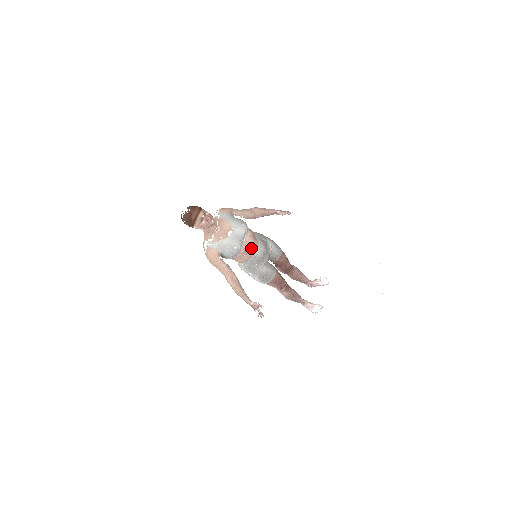
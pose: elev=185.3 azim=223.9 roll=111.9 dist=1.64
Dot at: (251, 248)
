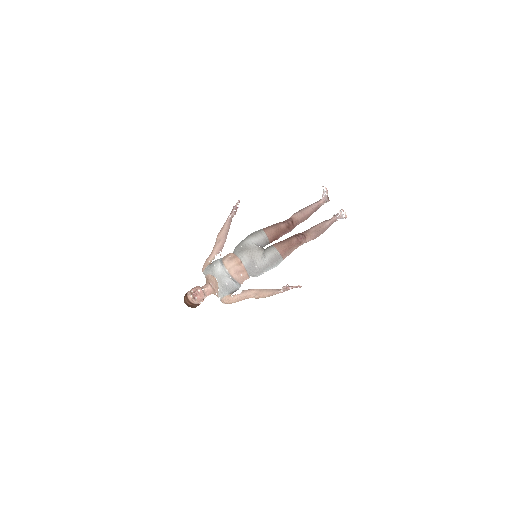
Dot at: (237, 267)
